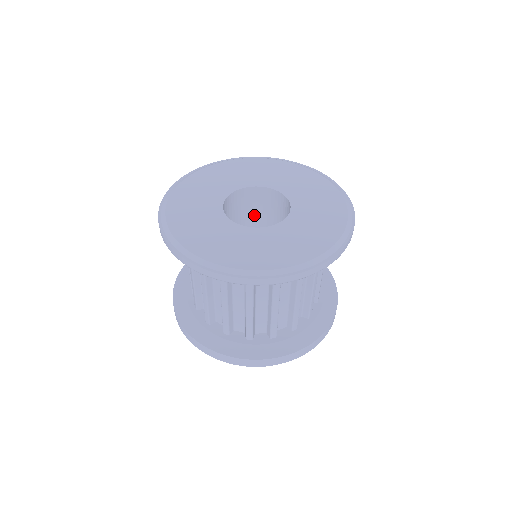
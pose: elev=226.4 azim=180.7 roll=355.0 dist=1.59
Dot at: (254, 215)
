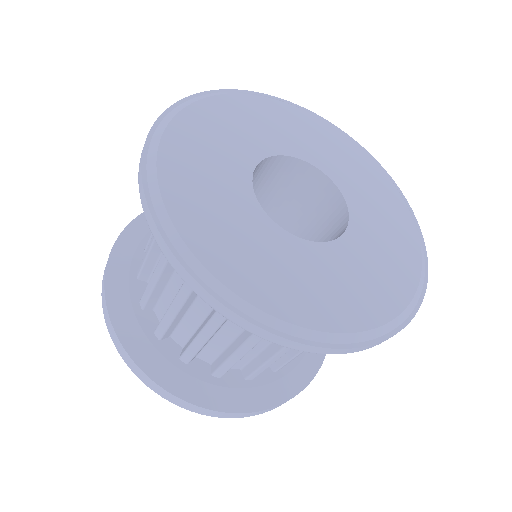
Dot at: (256, 193)
